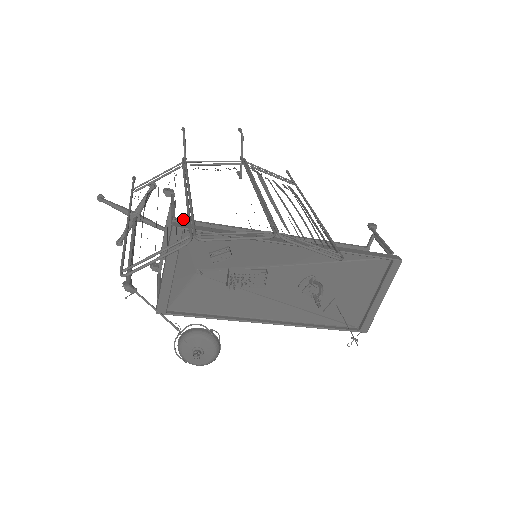
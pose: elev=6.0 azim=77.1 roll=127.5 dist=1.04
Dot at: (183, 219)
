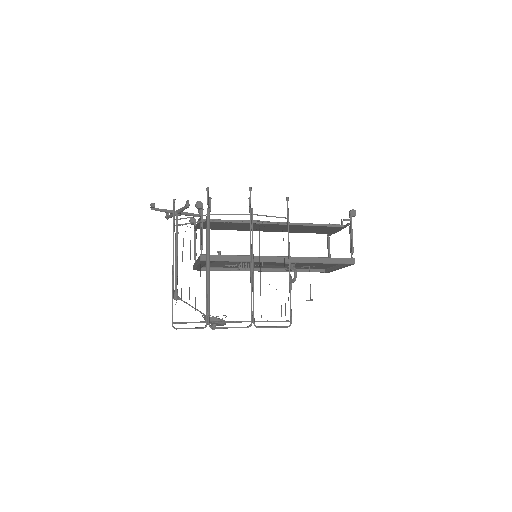
Dot at: occluded
